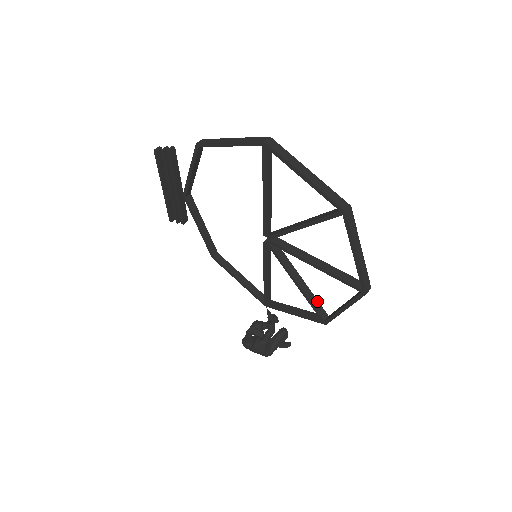
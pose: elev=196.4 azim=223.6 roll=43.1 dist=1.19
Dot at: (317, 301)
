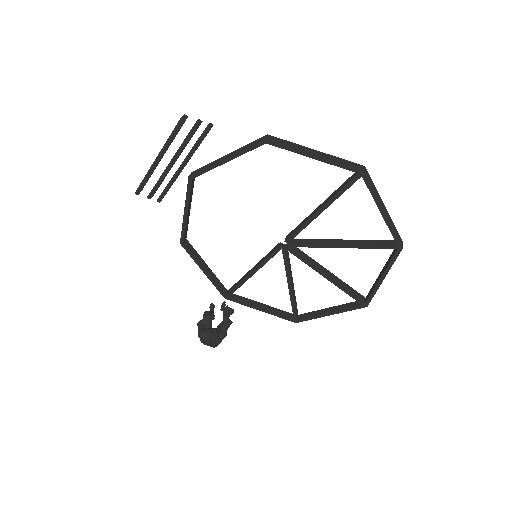
Dot at: (296, 302)
